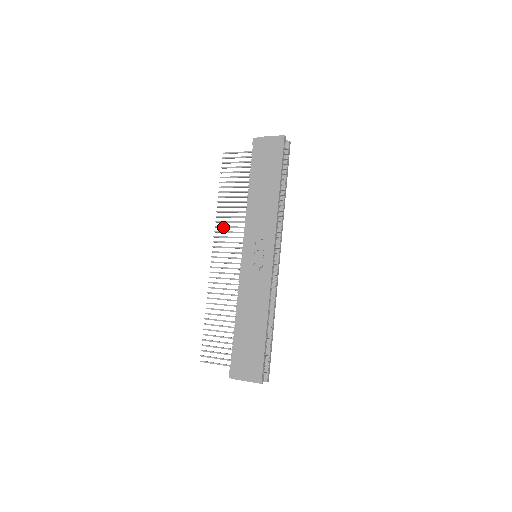
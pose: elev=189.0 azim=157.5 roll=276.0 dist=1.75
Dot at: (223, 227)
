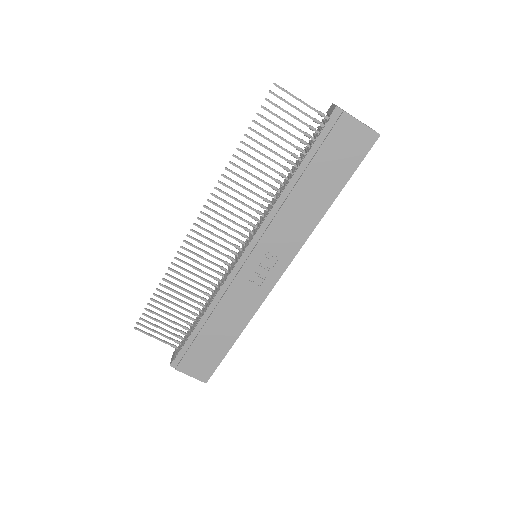
Dot at: (227, 195)
